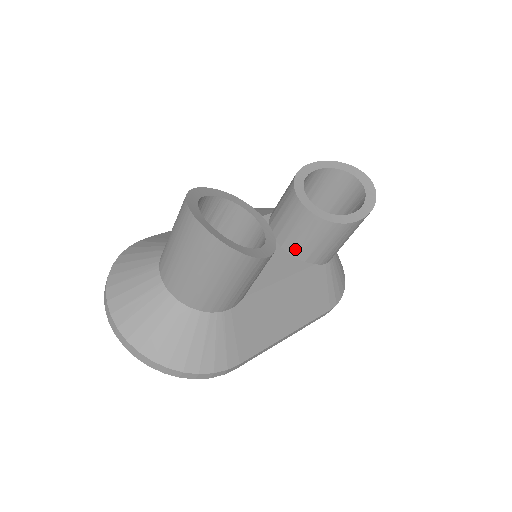
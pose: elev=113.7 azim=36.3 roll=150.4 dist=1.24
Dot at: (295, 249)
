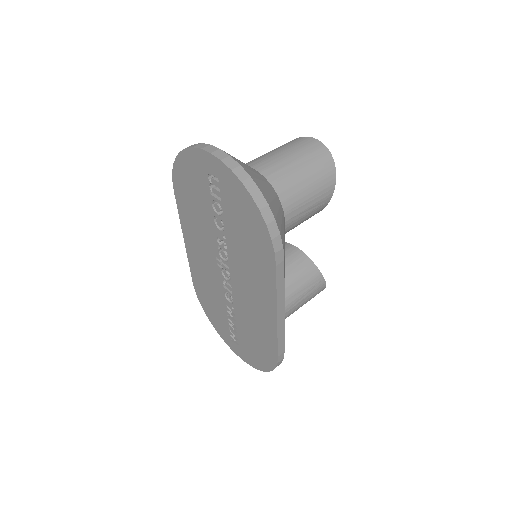
Dot at: occluded
